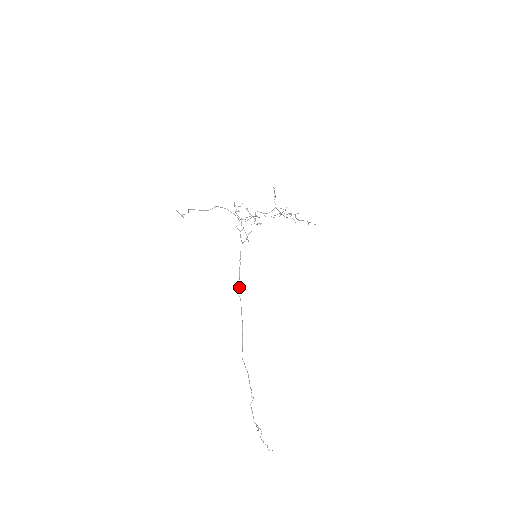
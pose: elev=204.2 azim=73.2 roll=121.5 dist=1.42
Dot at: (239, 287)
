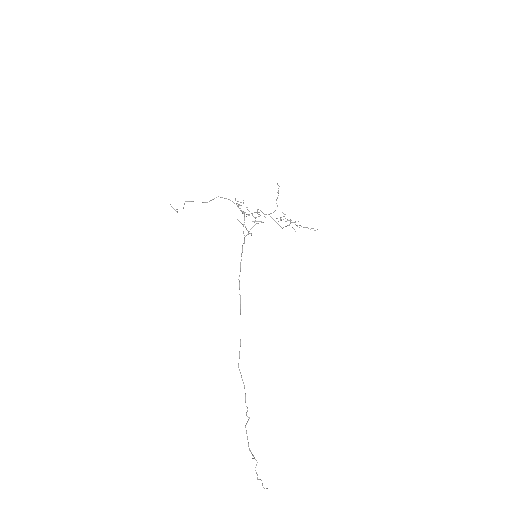
Dot at: (239, 283)
